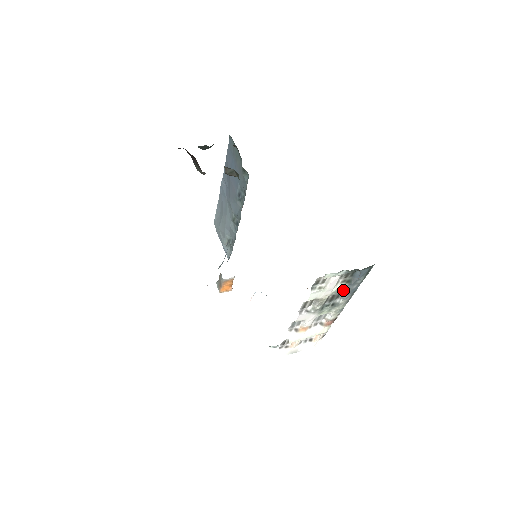
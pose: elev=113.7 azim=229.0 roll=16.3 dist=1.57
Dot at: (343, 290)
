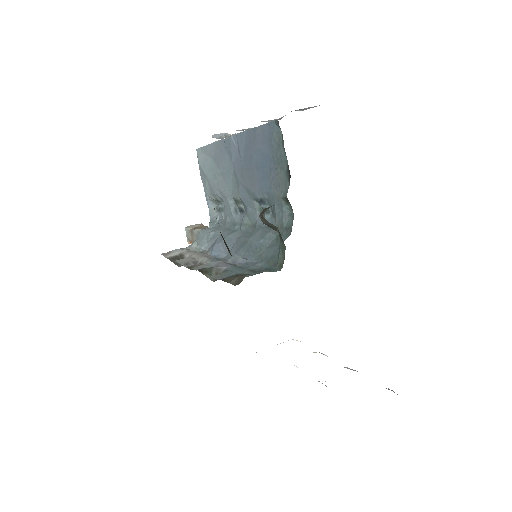
Dot at: occluded
